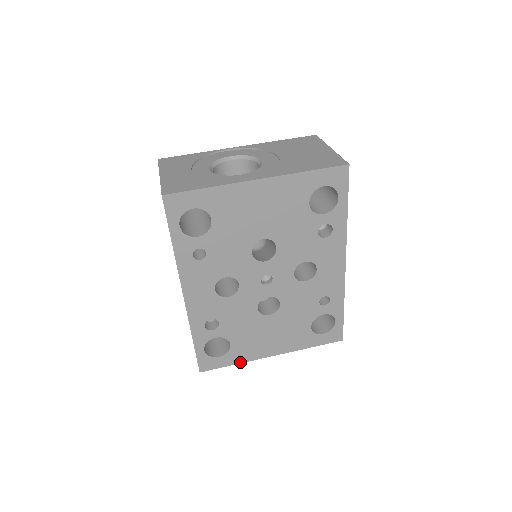
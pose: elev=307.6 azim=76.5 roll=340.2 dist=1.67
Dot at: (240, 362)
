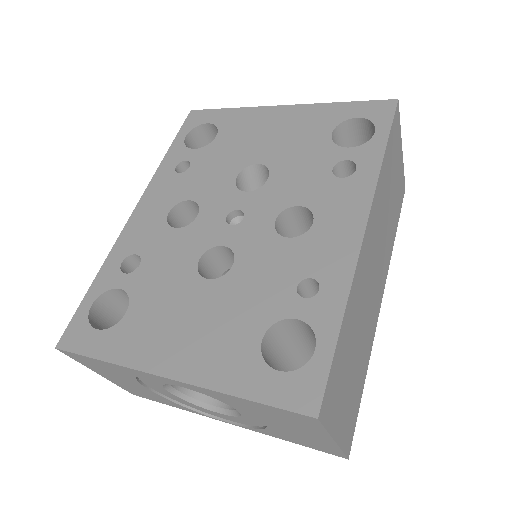
Dot at: (114, 360)
